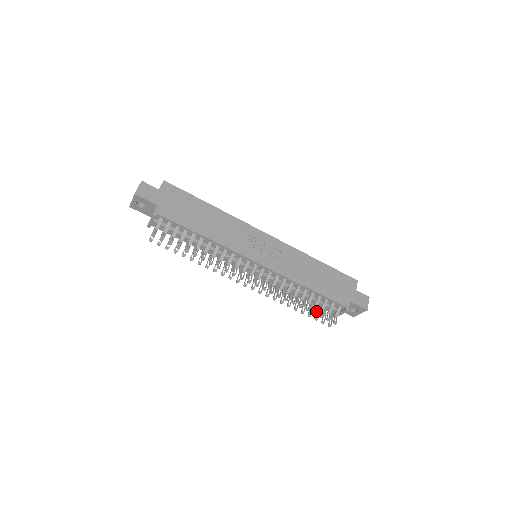
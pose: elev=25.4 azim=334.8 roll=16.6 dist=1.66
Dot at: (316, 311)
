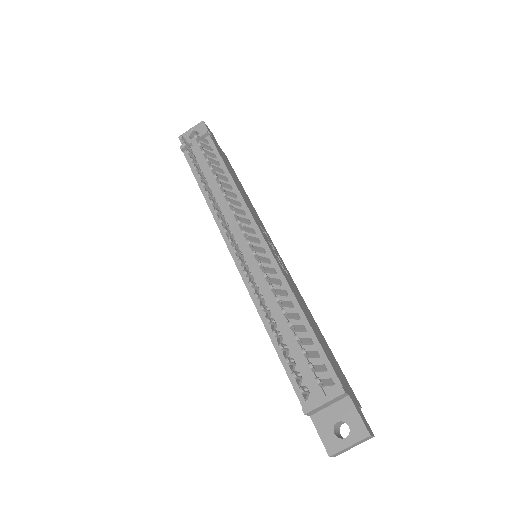
Dot at: (300, 340)
